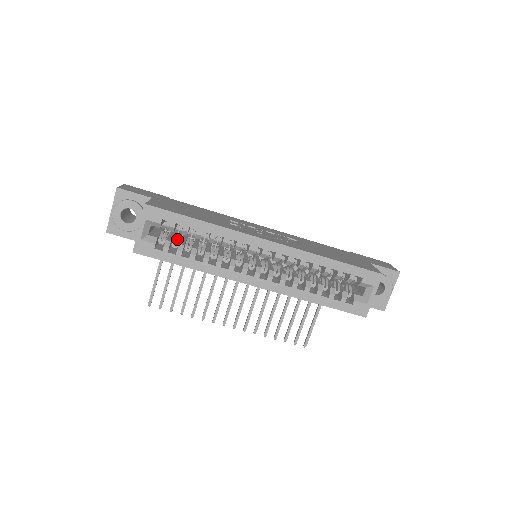
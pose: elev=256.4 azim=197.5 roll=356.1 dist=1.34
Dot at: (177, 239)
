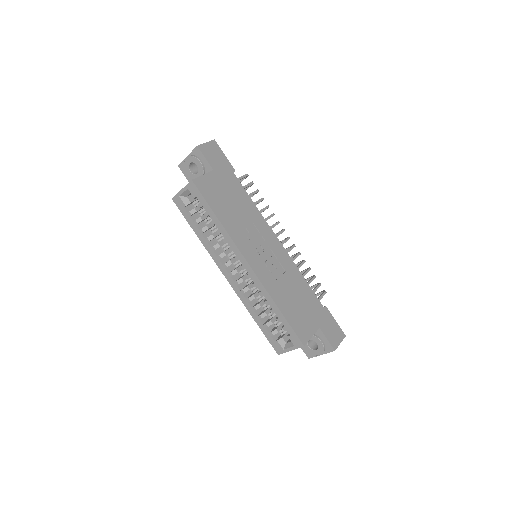
Dot at: (204, 211)
